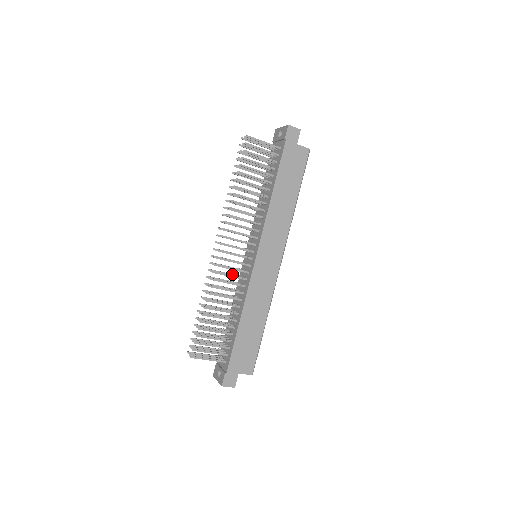
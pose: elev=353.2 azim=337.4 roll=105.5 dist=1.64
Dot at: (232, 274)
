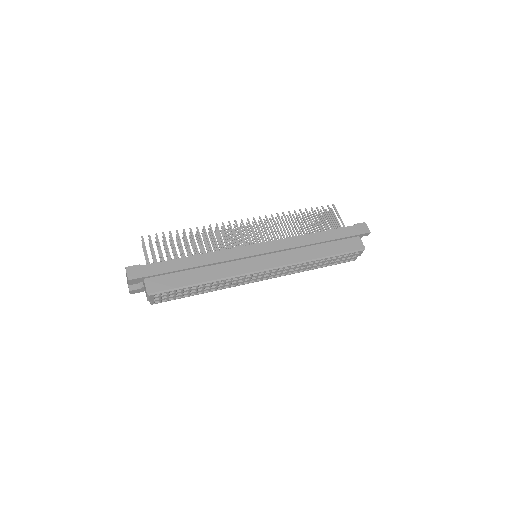
Dot at: occluded
